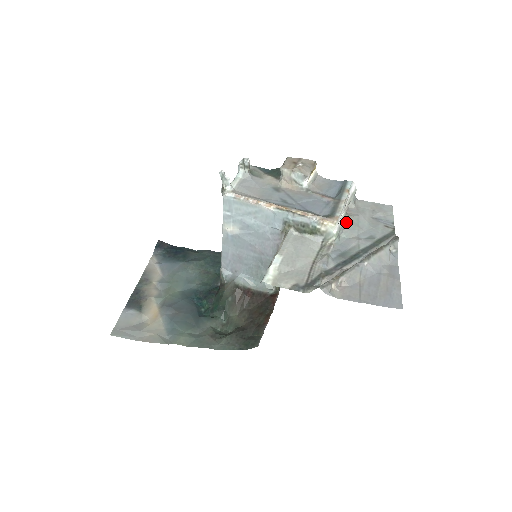
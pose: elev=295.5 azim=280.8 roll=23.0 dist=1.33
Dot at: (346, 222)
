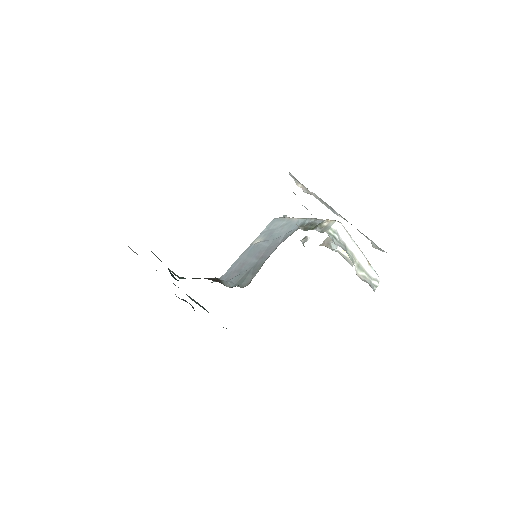
Dot at: (349, 257)
